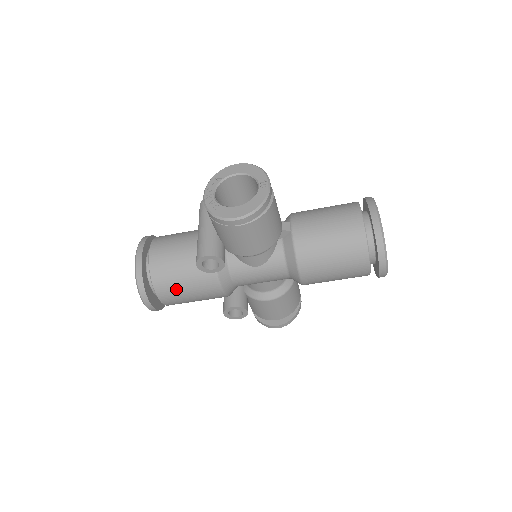
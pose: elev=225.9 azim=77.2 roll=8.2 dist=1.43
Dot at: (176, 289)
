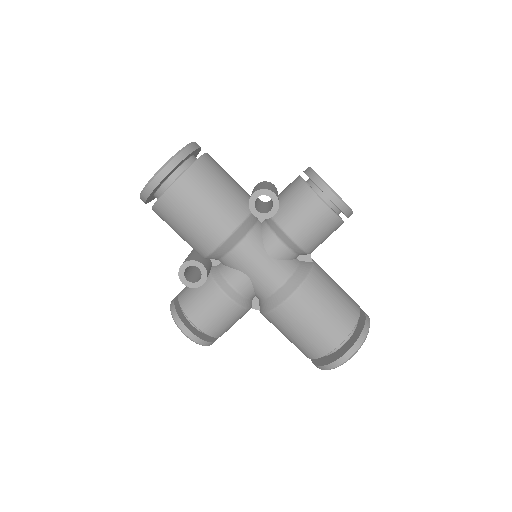
Dot at: (200, 193)
